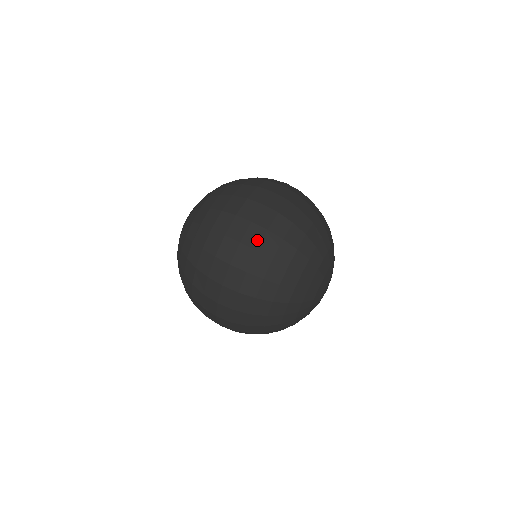
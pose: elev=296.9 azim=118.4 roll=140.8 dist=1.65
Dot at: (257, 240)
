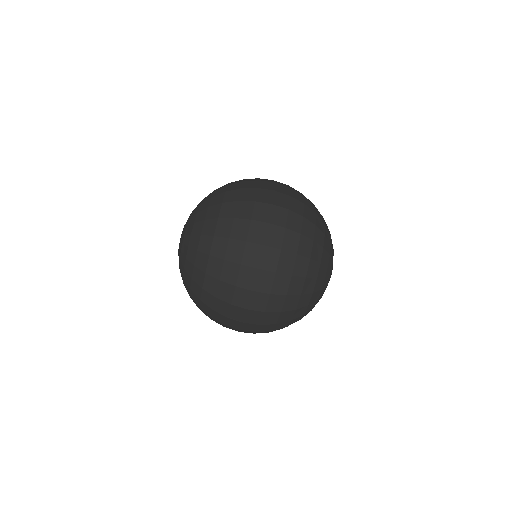
Dot at: (283, 219)
